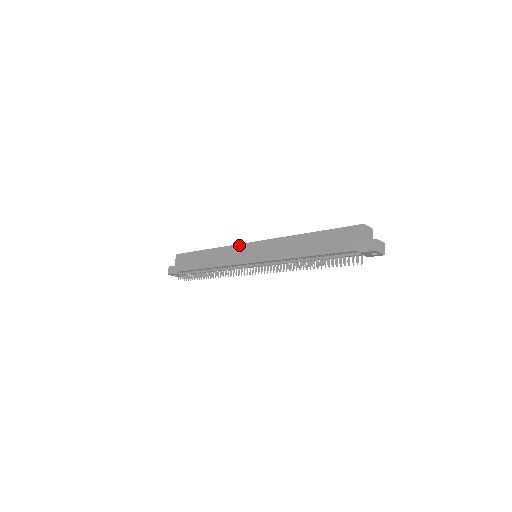
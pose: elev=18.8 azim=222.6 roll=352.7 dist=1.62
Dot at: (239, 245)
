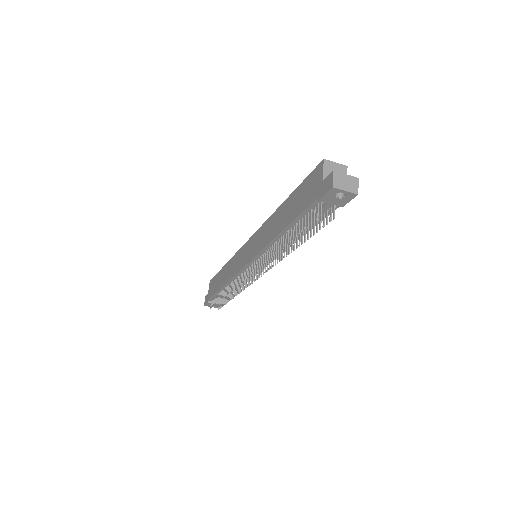
Dot at: (241, 248)
